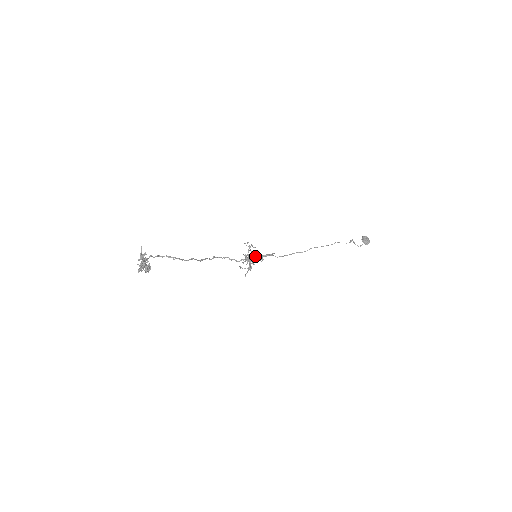
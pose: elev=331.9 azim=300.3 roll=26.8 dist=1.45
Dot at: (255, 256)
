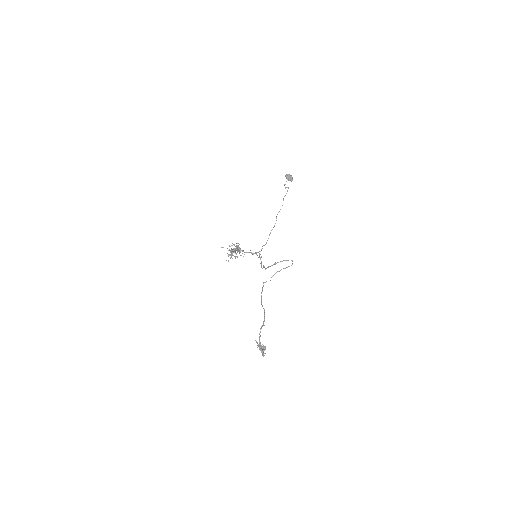
Dot at: occluded
